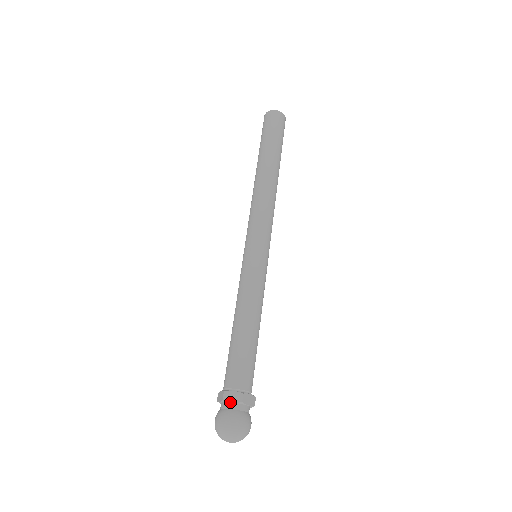
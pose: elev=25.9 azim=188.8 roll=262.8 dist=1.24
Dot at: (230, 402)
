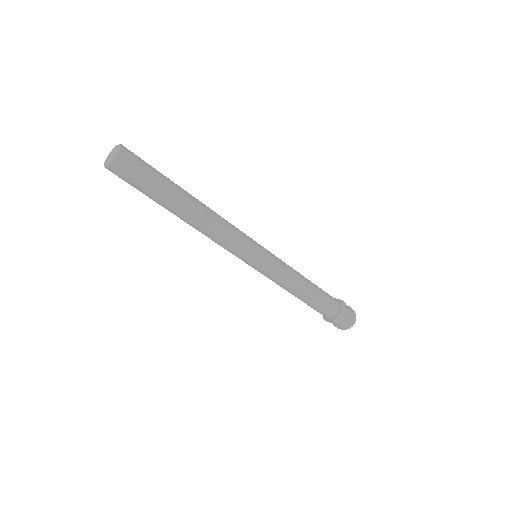
Dot at: (340, 320)
